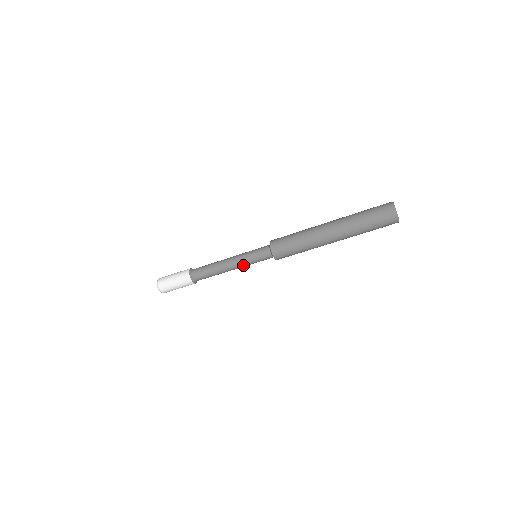
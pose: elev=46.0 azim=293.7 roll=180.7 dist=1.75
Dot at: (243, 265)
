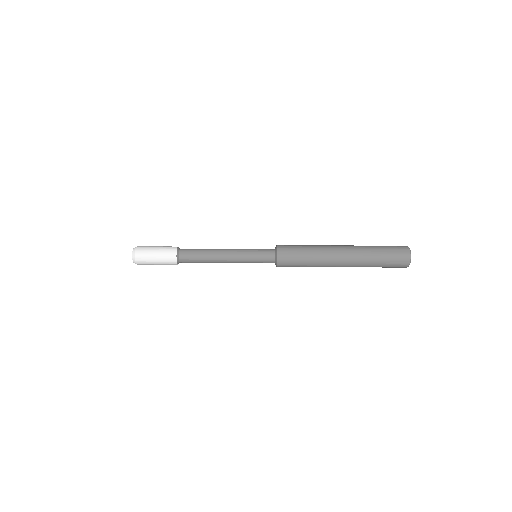
Dot at: (240, 262)
